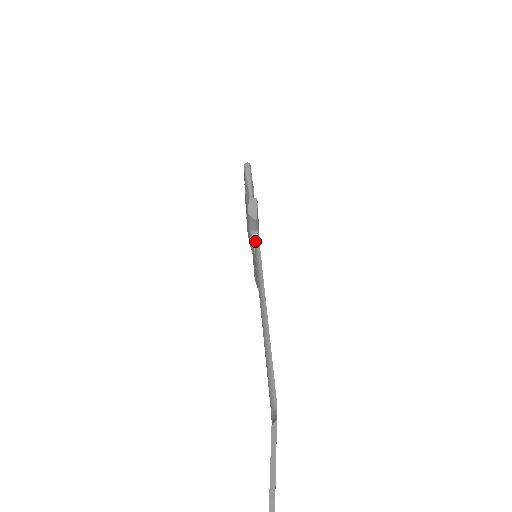
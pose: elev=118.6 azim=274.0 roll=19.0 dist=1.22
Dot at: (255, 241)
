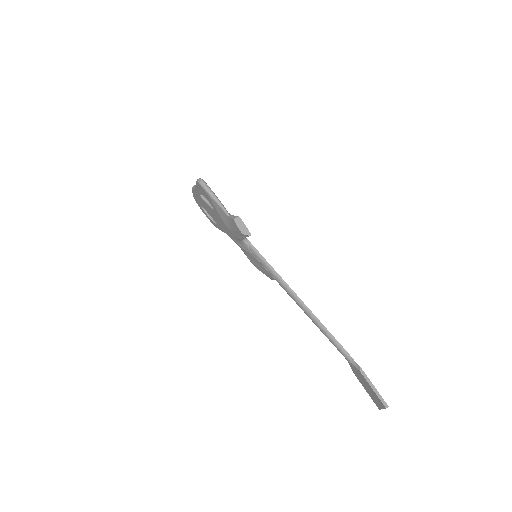
Dot at: (247, 244)
